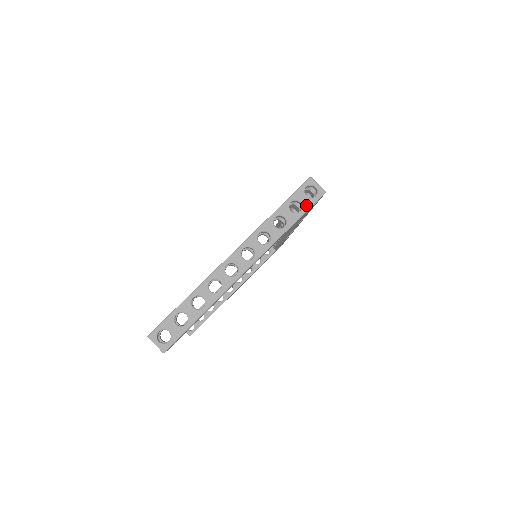
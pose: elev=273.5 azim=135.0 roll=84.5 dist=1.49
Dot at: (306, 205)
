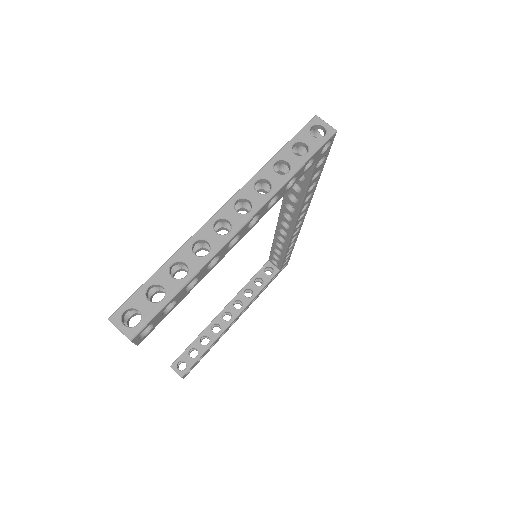
Dot at: (313, 146)
